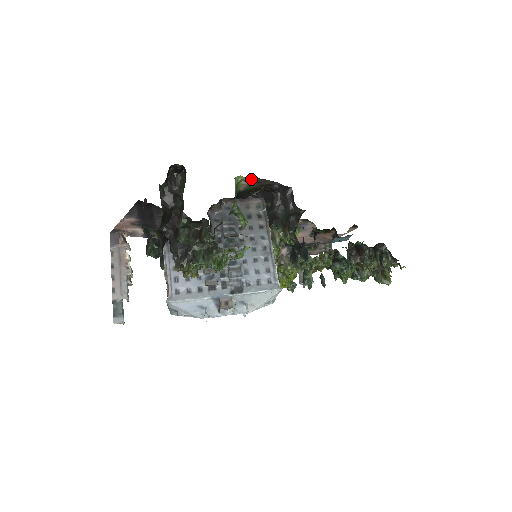
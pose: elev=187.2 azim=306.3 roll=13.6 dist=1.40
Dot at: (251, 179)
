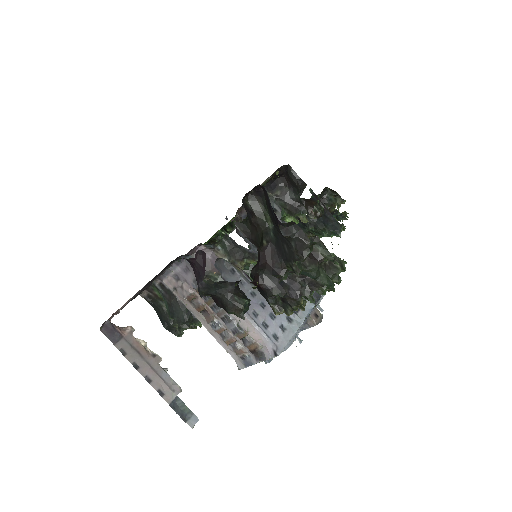
Dot at: occluded
